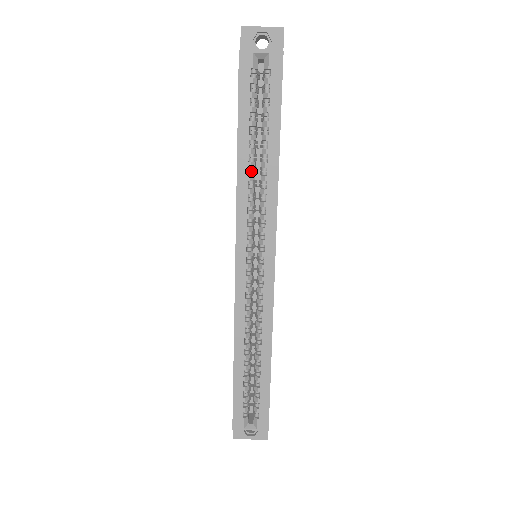
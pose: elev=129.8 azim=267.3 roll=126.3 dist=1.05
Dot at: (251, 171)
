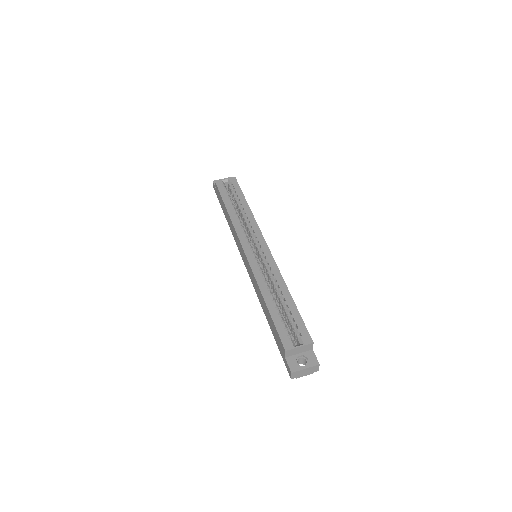
Dot at: occluded
